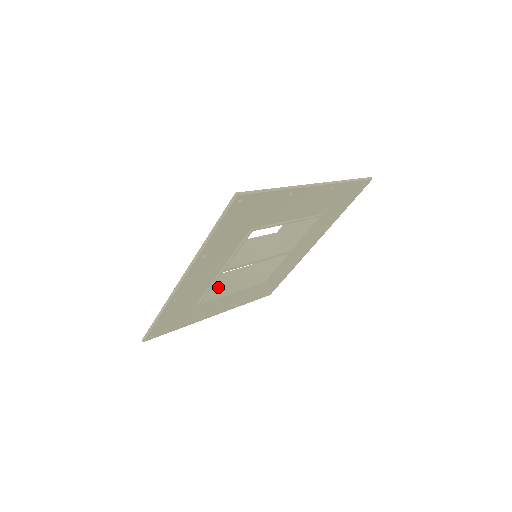
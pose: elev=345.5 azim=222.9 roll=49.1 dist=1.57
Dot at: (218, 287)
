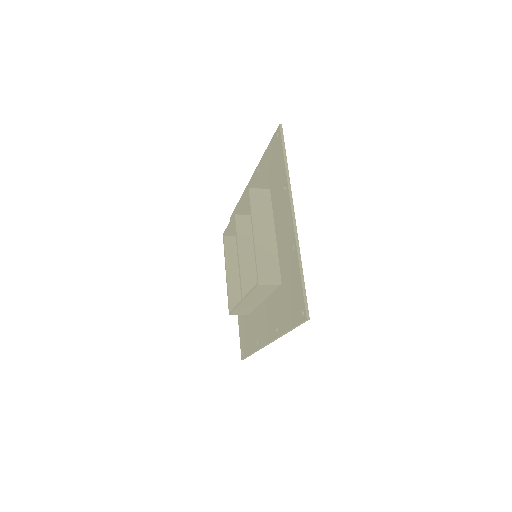
Dot at: (239, 285)
